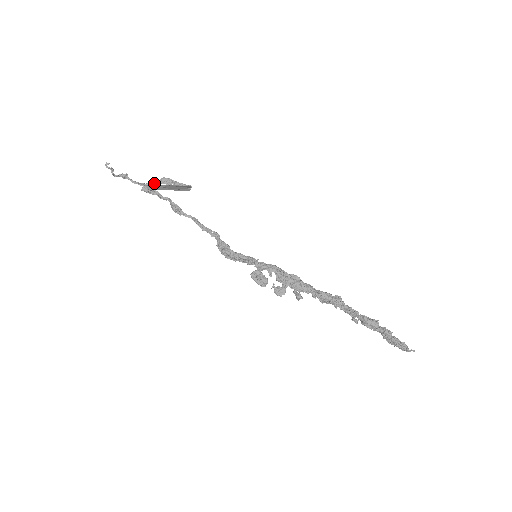
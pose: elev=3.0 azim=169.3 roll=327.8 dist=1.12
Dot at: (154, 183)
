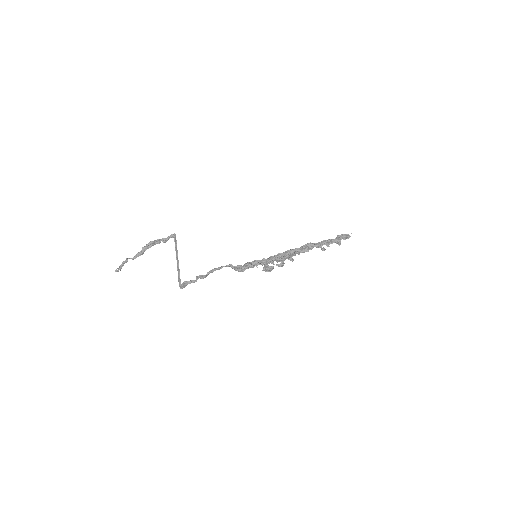
Dot at: occluded
